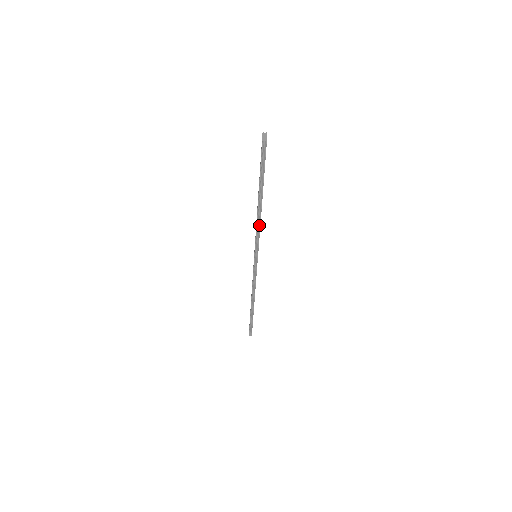
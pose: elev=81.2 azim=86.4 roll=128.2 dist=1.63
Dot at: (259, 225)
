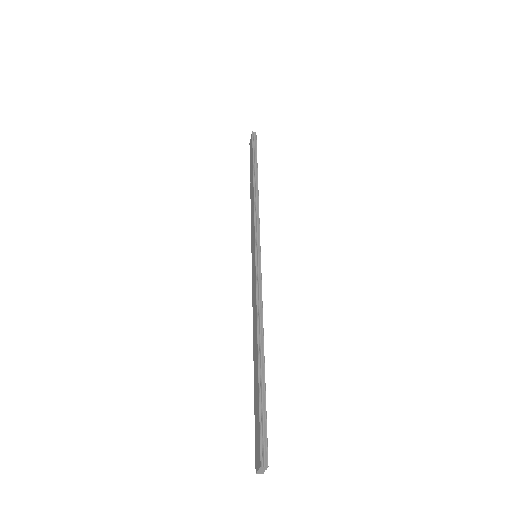
Dot at: occluded
